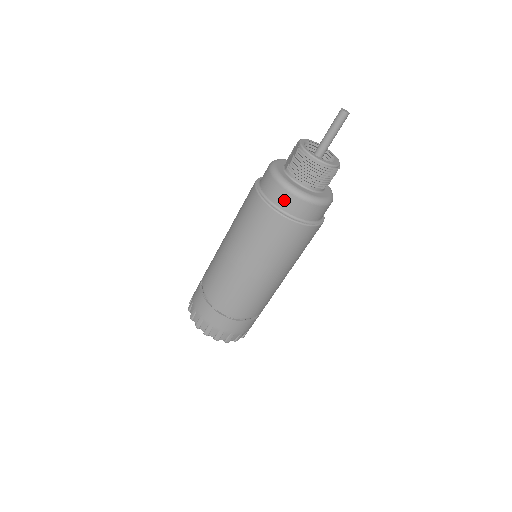
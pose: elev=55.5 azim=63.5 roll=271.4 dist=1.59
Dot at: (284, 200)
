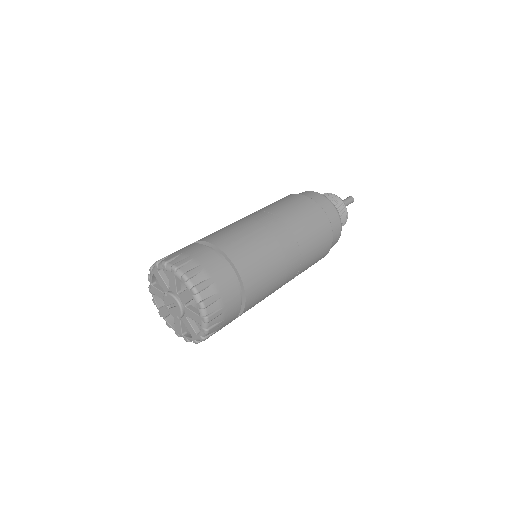
Dot at: (320, 200)
